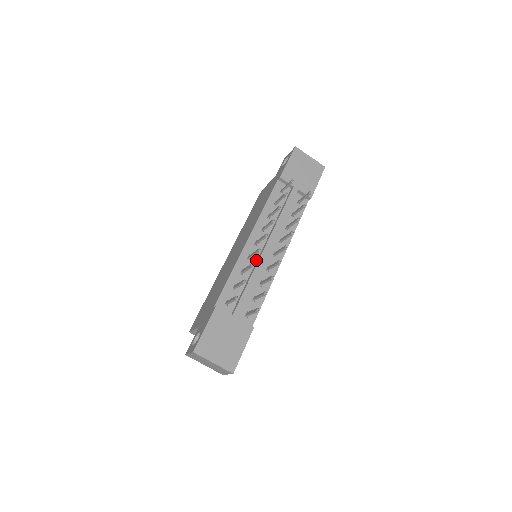
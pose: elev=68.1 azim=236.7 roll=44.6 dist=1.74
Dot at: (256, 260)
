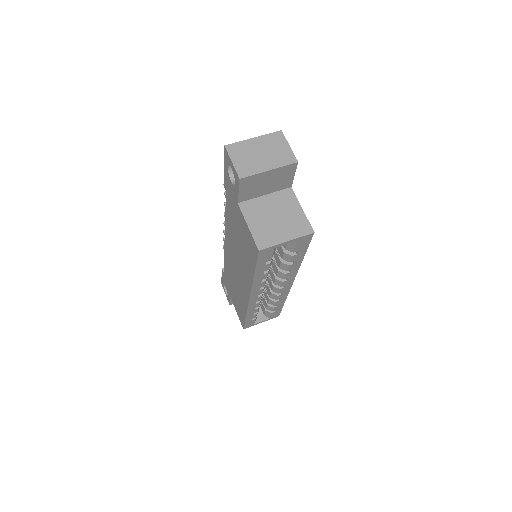
Dot at: occluded
